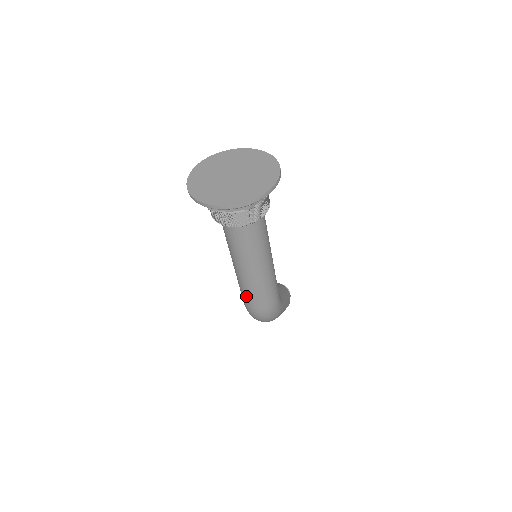
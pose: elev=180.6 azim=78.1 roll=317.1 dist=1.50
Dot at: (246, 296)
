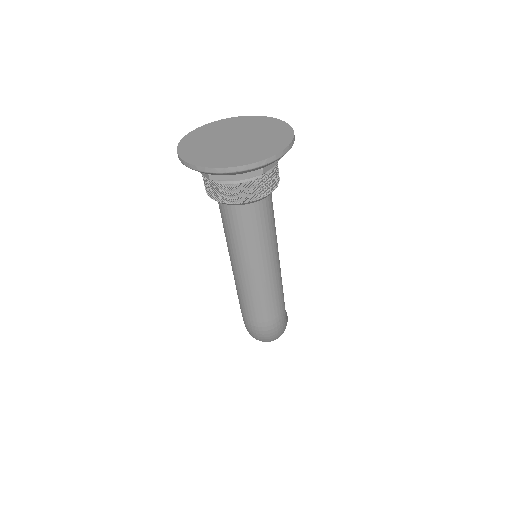
Dot at: (248, 306)
